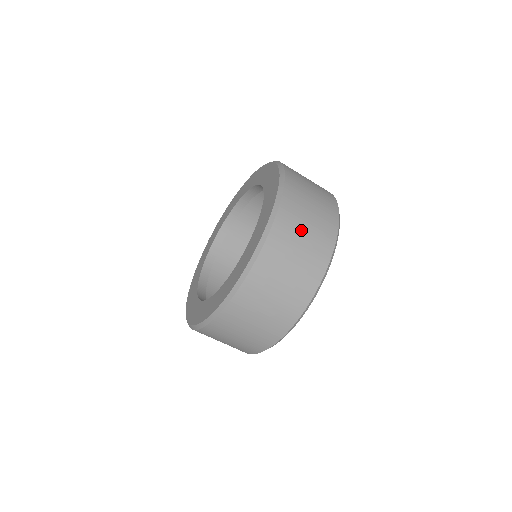
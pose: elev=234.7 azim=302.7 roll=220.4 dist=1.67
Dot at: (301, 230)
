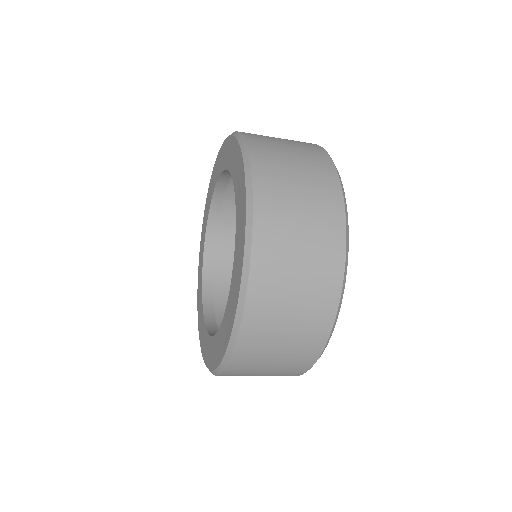
Dot at: (293, 206)
